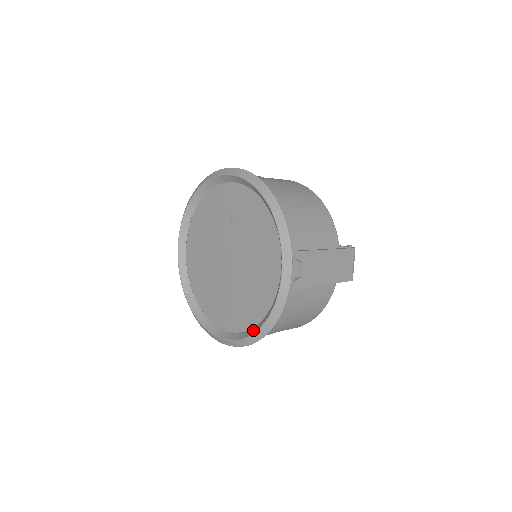
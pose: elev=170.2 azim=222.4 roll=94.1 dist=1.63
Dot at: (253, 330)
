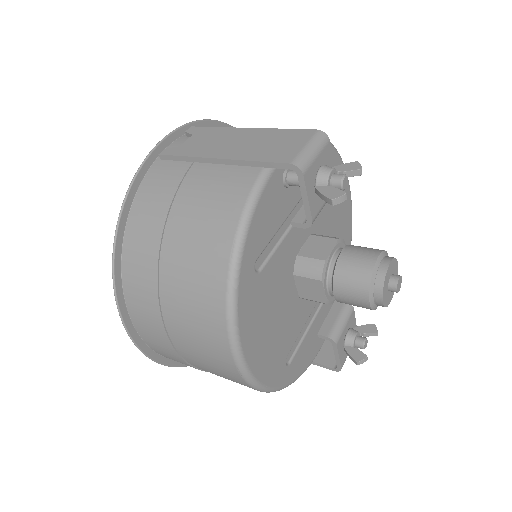
Dot at: occluded
